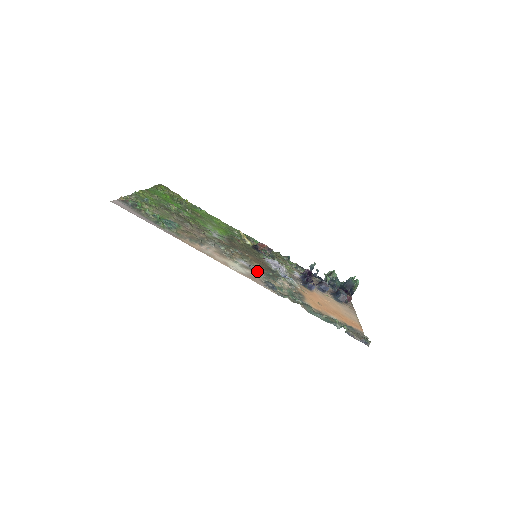
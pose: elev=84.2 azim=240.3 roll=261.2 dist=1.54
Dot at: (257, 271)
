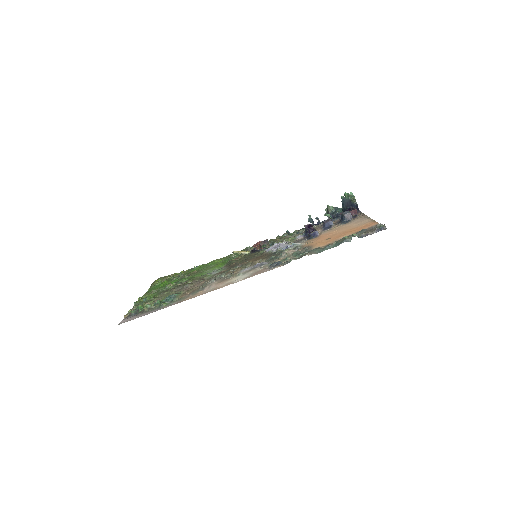
Dot at: (259, 265)
